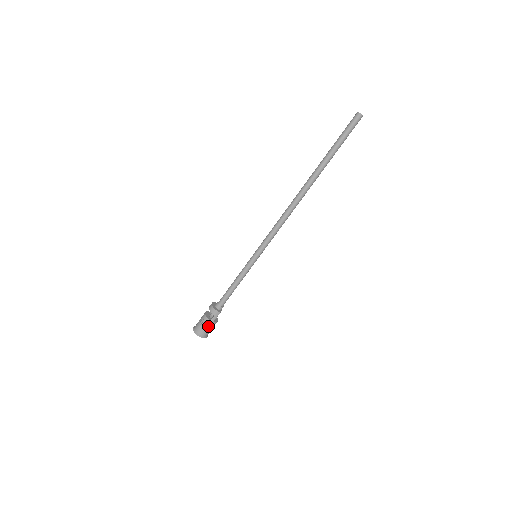
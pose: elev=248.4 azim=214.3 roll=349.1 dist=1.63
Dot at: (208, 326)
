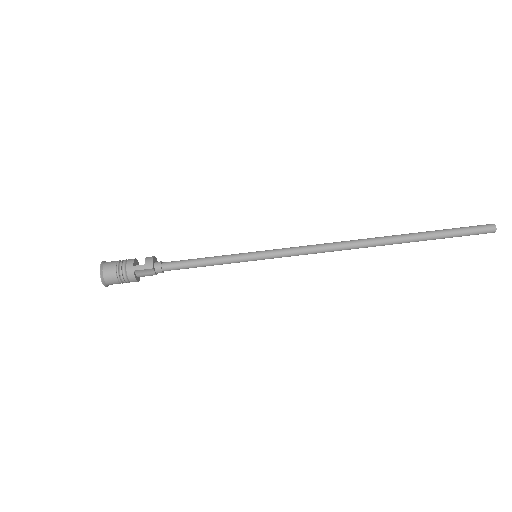
Dot at: (123, 269)
